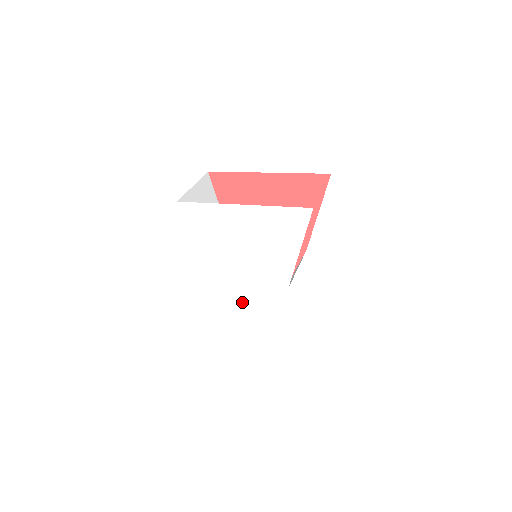
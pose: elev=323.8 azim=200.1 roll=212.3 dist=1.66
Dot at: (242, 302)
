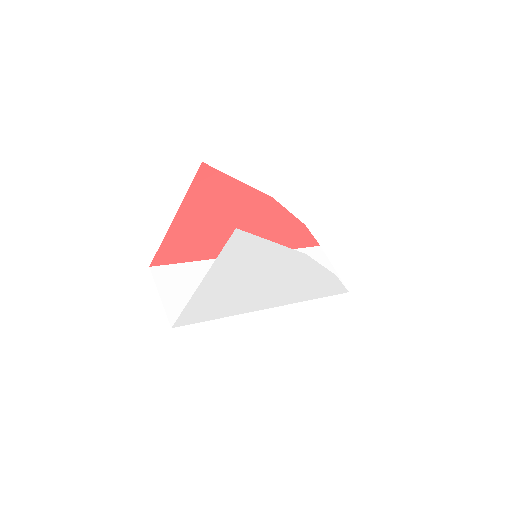
Dot at: (295, 288)
